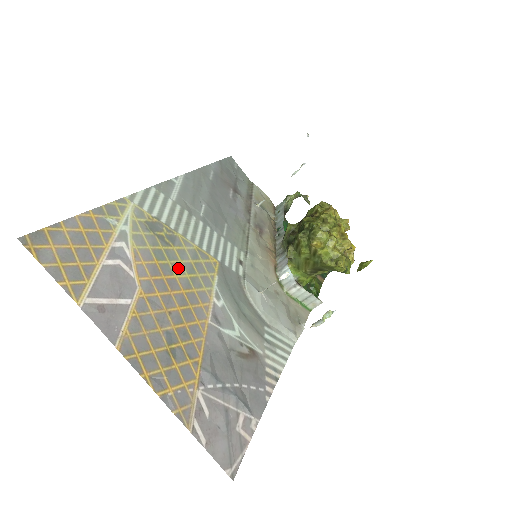
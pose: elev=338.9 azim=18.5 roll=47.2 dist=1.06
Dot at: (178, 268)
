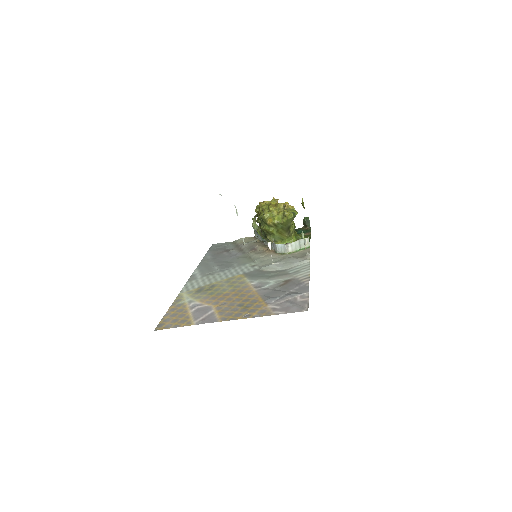
Dot at: (224, 290)
